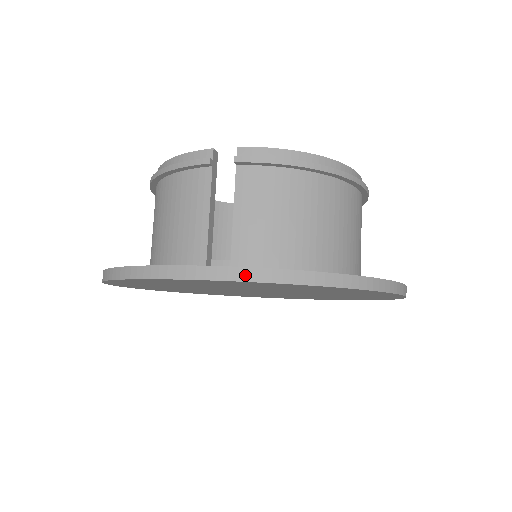
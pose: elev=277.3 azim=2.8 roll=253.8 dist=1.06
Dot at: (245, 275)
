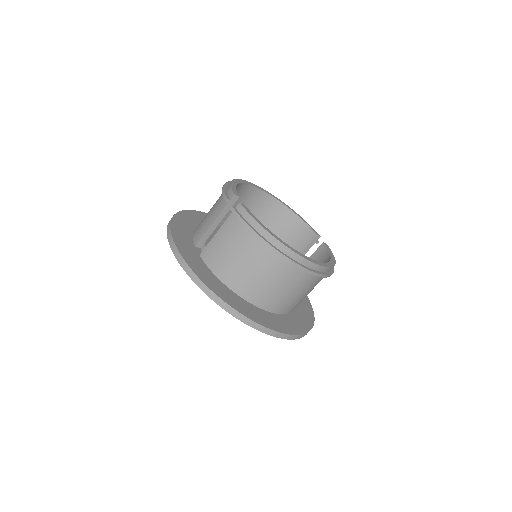
Dot at: (182, 262)
